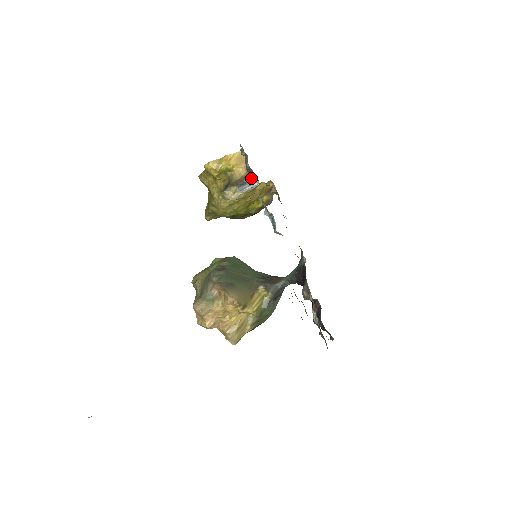
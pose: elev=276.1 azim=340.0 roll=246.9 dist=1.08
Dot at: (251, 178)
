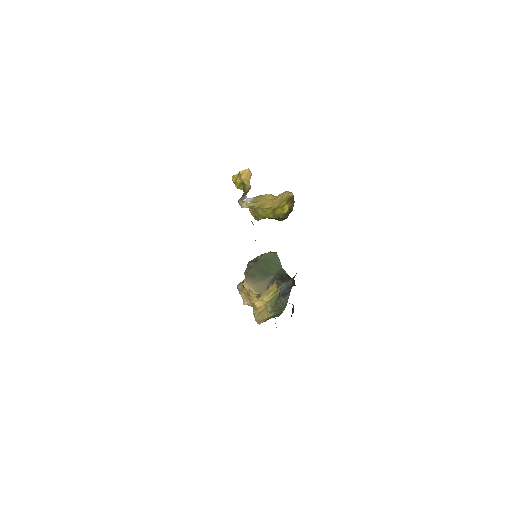
Dot at: occluded
